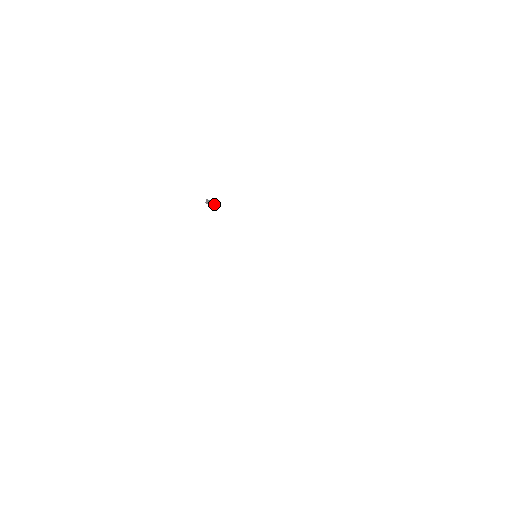
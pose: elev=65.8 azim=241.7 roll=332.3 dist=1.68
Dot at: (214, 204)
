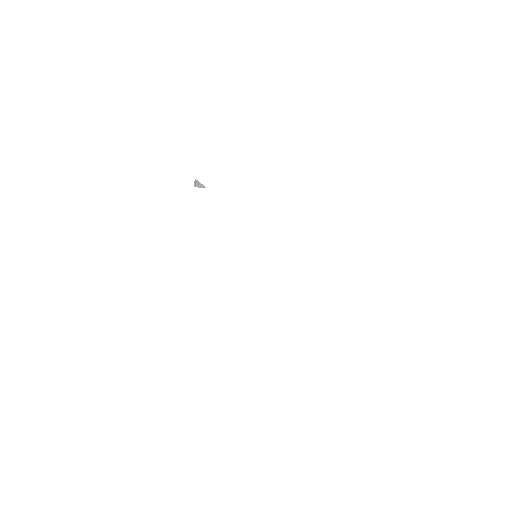
Dot at: (203, 185)
